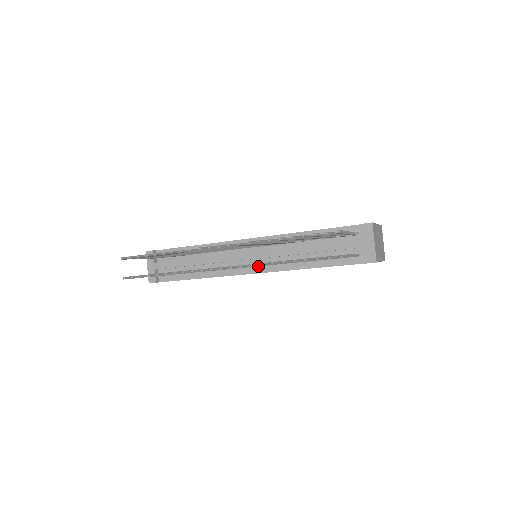
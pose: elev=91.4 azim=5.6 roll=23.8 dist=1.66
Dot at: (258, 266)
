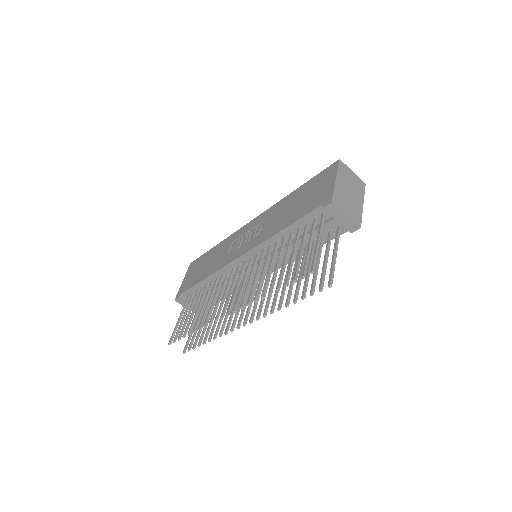
Dot at: occluded
